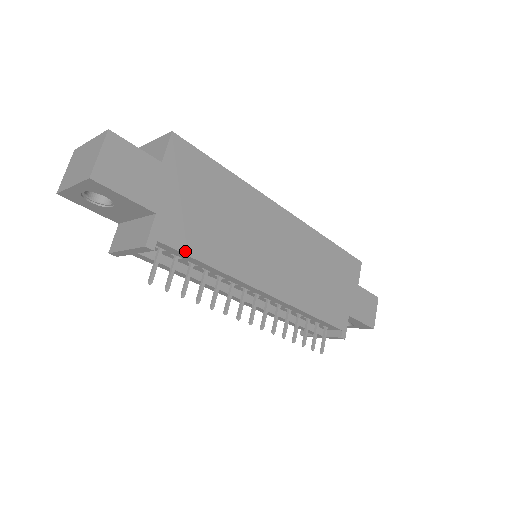
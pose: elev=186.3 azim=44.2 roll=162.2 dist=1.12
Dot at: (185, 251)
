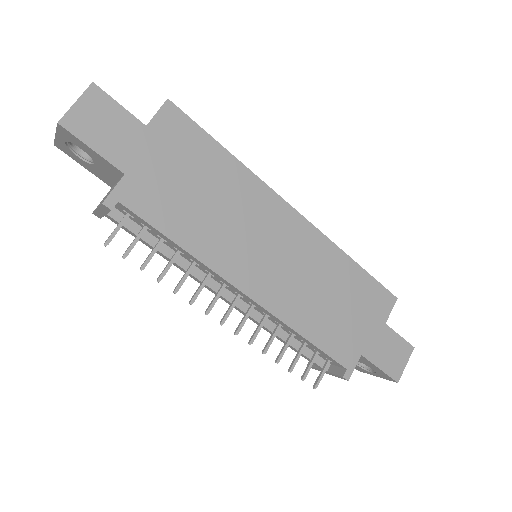
Dot at: (150, 220)
